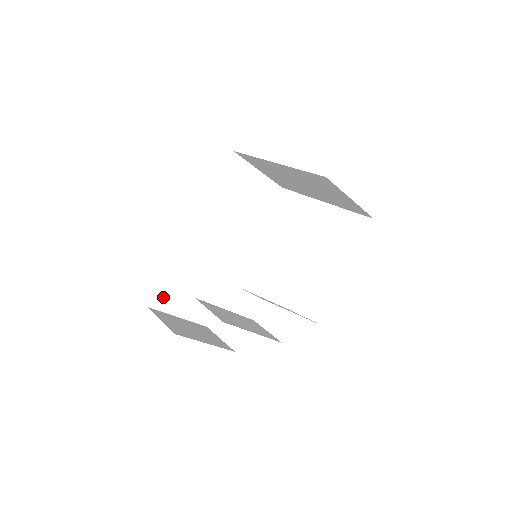
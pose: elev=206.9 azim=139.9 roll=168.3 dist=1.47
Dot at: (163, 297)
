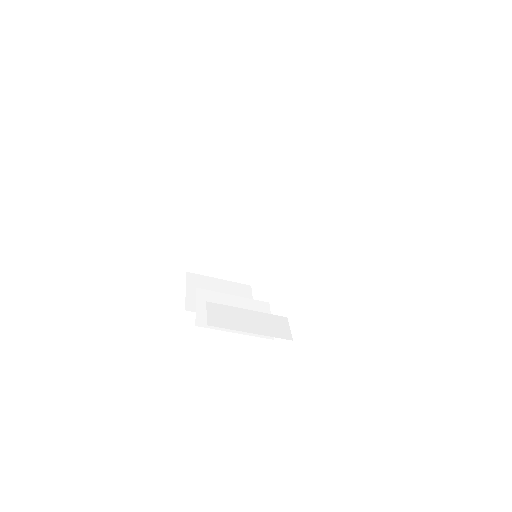
Dot at: (199, 264)
